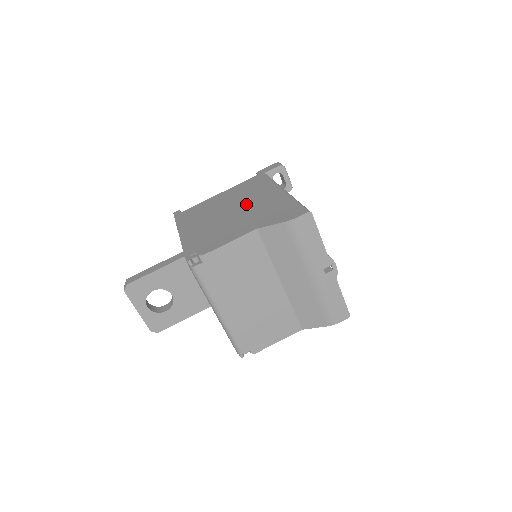
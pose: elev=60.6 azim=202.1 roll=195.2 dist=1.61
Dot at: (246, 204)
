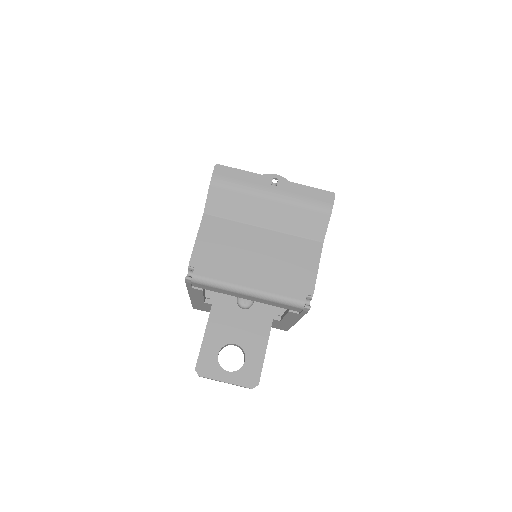
Dot at: occluded
